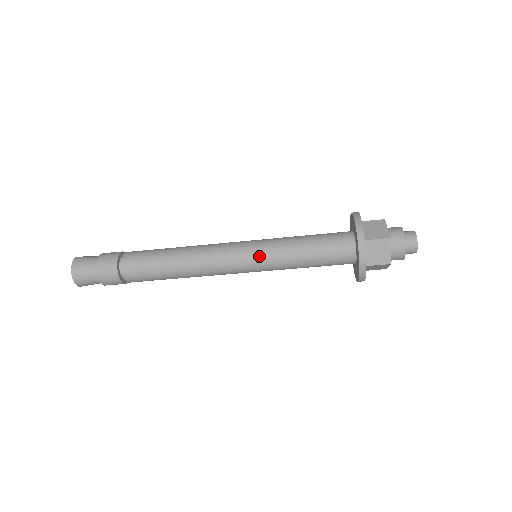
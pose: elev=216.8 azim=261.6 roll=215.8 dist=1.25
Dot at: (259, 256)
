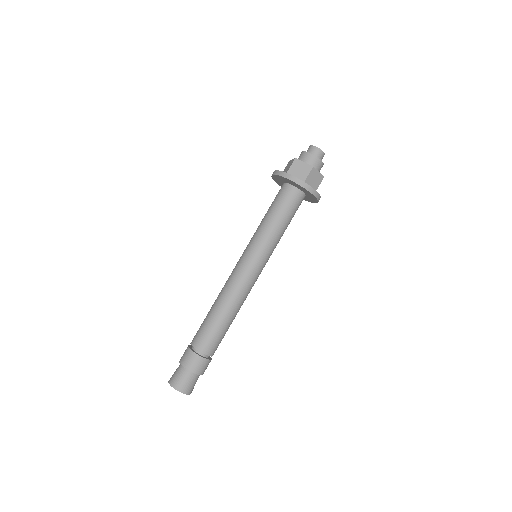
Dot at: (252, 249)
